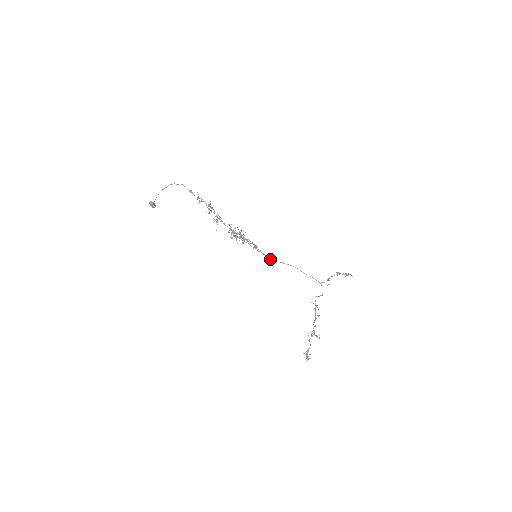
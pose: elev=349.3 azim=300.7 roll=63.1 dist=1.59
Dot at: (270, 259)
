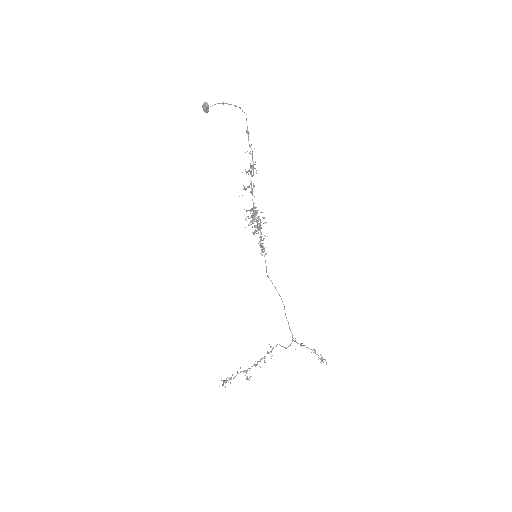
Dot at: occluded
